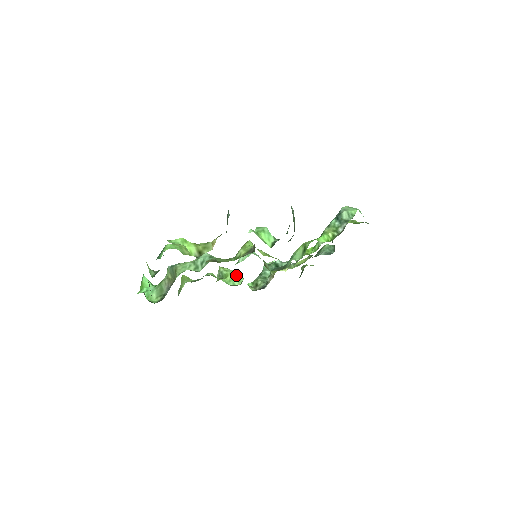
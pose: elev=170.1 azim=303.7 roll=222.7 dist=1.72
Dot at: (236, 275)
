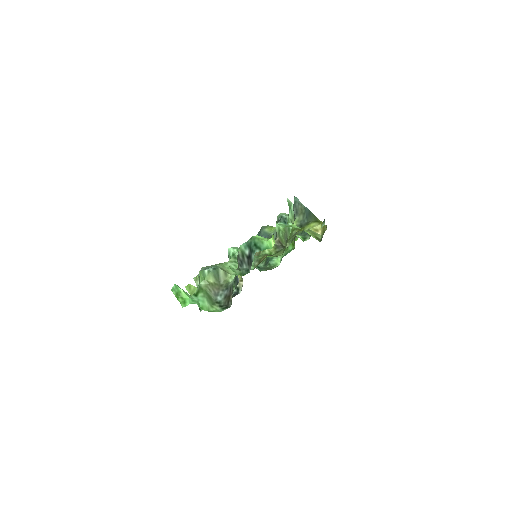
Dot at: occluded
